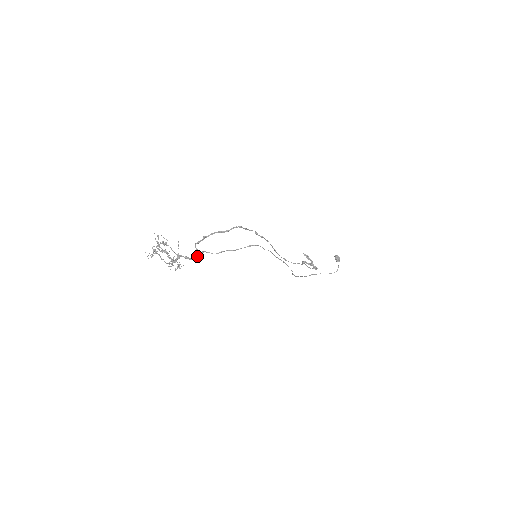
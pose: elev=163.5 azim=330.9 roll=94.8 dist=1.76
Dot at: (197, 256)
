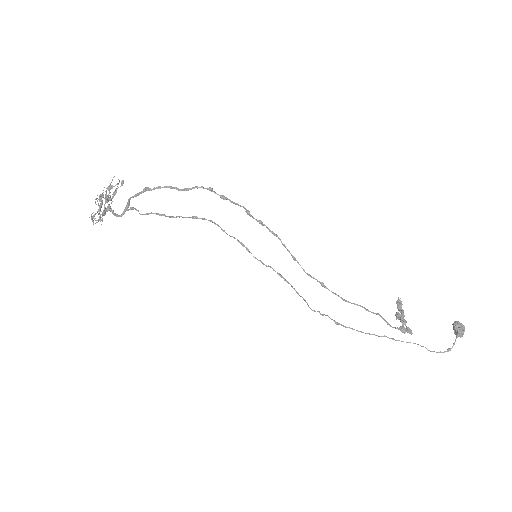
Dot at: (123, 212)
